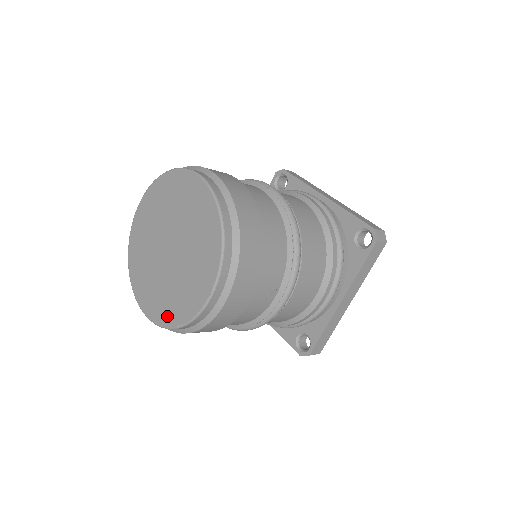
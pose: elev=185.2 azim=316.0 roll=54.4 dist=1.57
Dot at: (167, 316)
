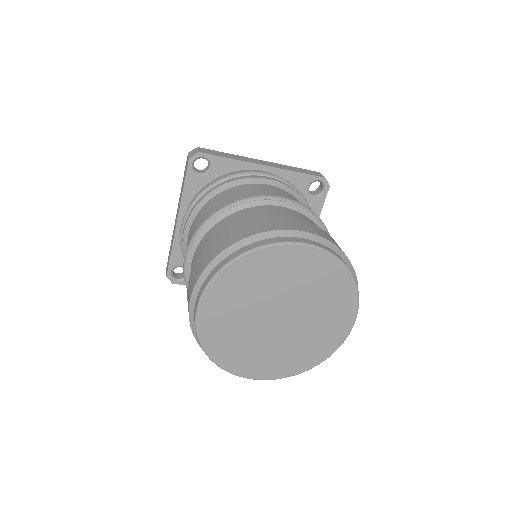
Dot at: (300, 365)
